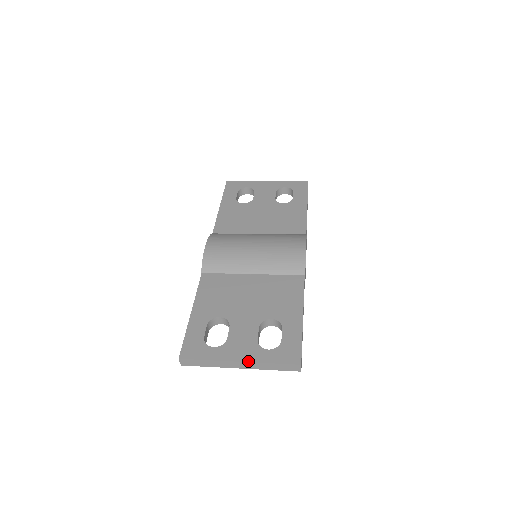
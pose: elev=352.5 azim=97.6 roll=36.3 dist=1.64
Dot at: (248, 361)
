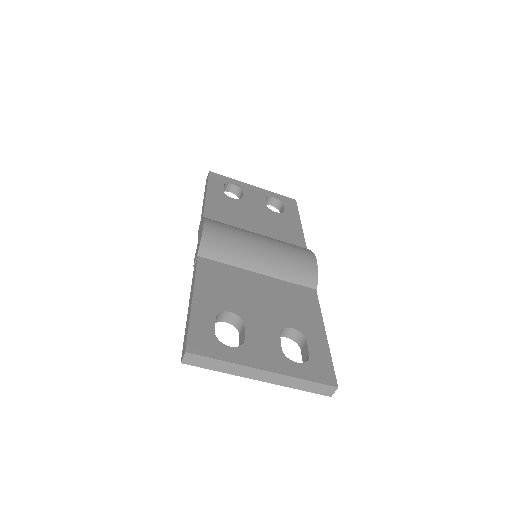
Dot at: (276, 372)
